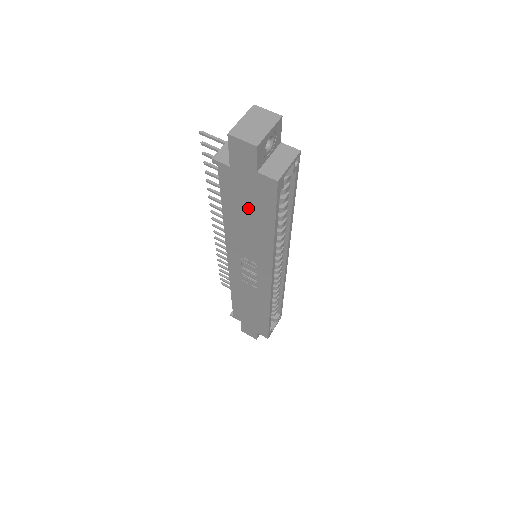
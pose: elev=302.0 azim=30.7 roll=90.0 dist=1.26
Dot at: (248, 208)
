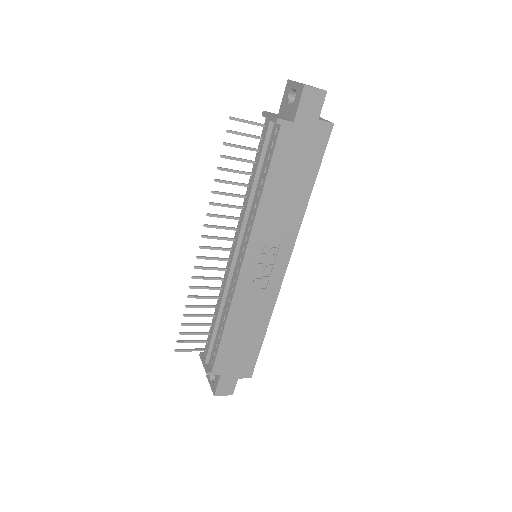
Dot at: (295, 168)
